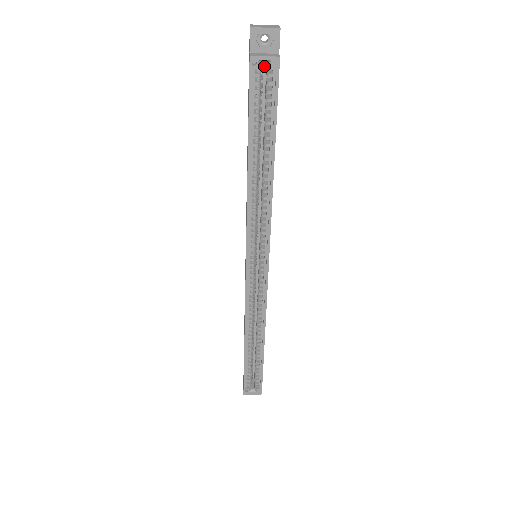
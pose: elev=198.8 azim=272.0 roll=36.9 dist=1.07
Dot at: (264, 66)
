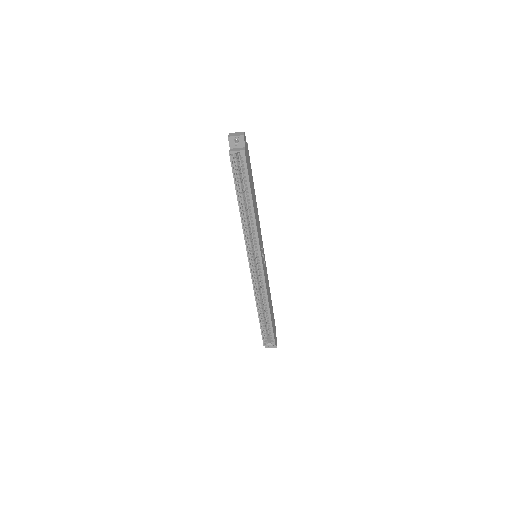
Dot at: occluded
